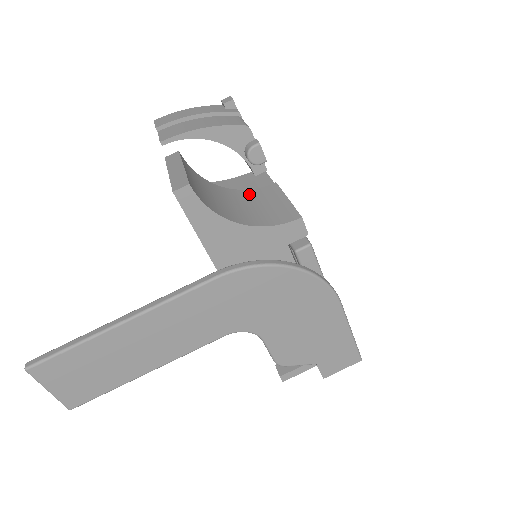
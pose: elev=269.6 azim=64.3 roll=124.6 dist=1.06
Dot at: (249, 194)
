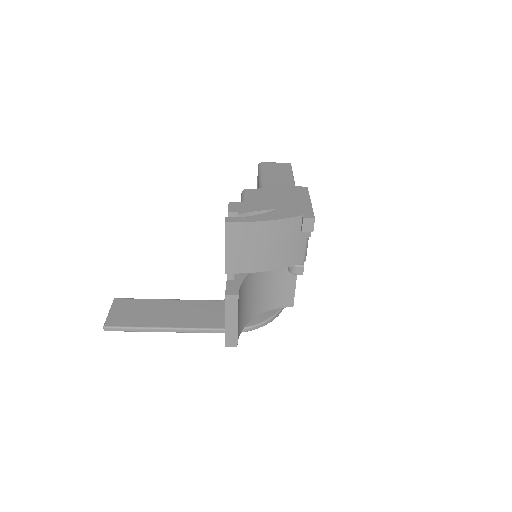
Dot at: occluded
